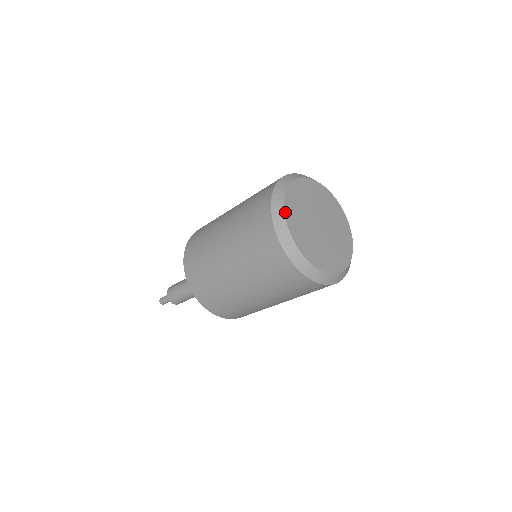
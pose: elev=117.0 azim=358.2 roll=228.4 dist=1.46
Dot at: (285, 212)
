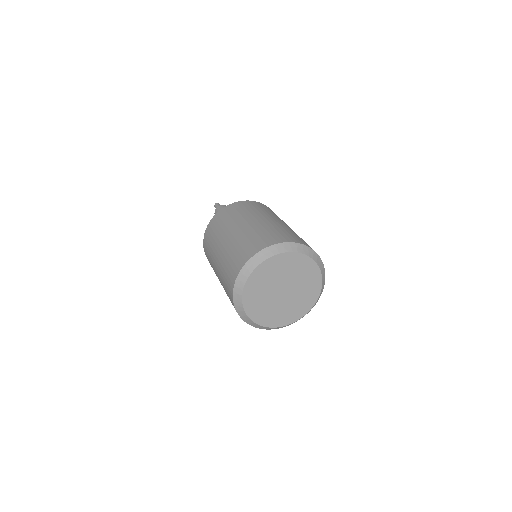
Dot at: (250, 275)
